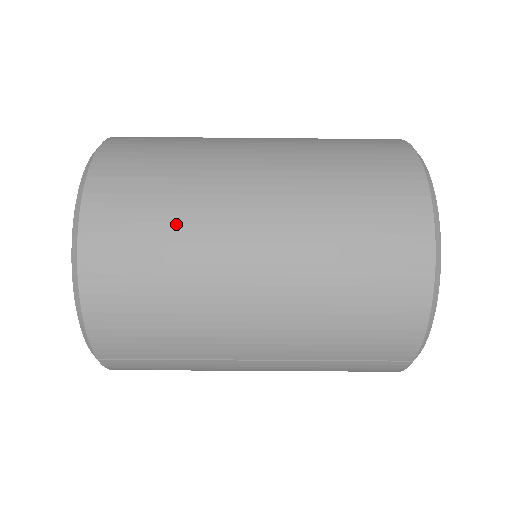
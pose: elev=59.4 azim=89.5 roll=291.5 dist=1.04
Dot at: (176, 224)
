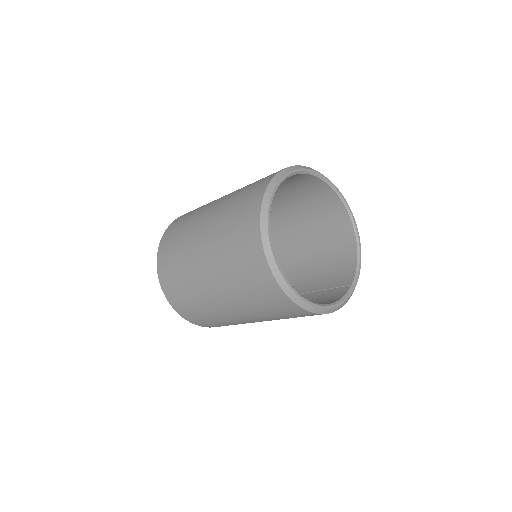
Dot at: (221, 322)
